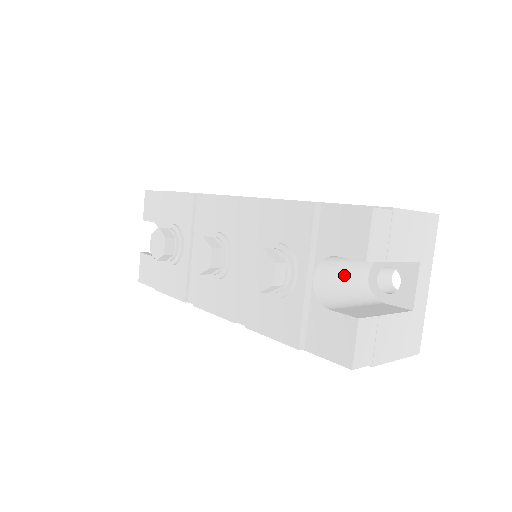
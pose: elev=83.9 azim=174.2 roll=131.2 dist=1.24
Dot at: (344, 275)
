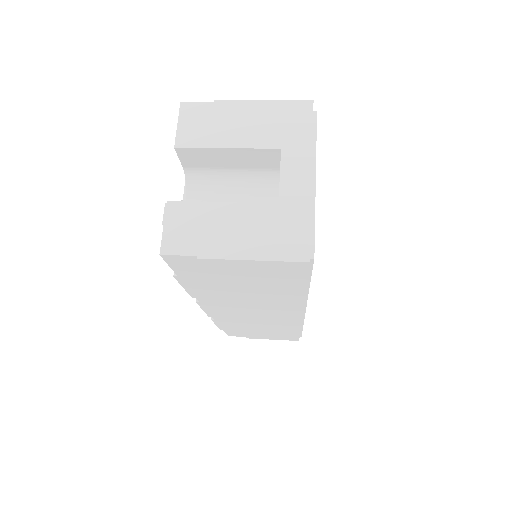
Dot at: occluded
